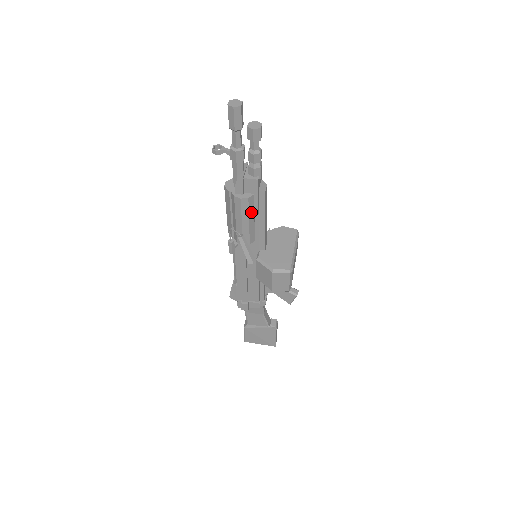
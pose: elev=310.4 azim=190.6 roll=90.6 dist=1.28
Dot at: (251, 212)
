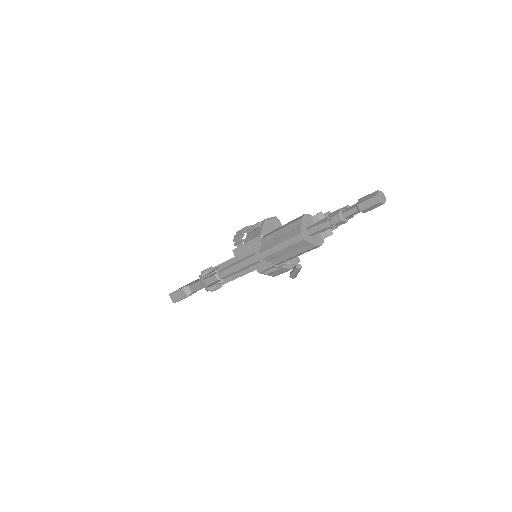
Dot at: occluded
